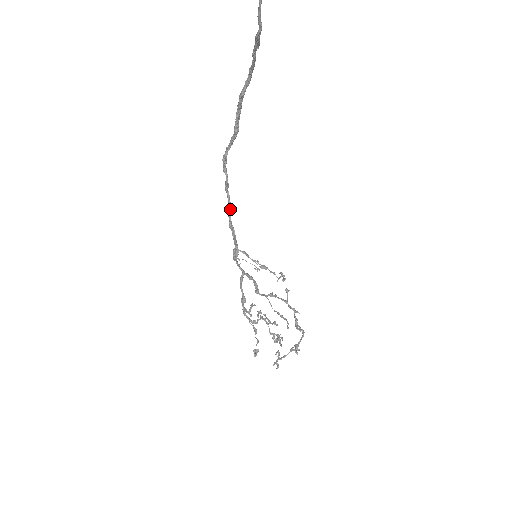
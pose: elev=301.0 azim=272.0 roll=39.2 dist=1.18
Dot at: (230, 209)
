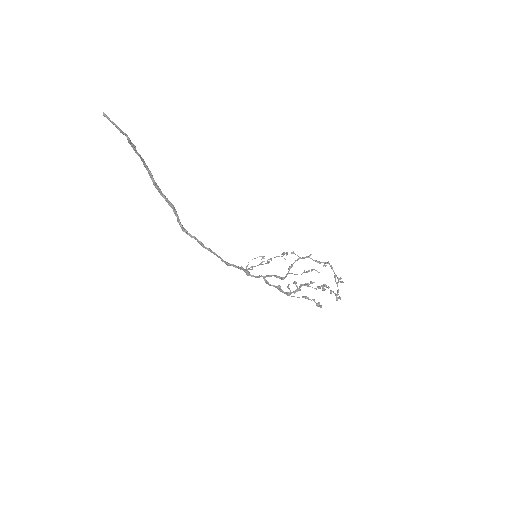
Dot at: (218, 256)
